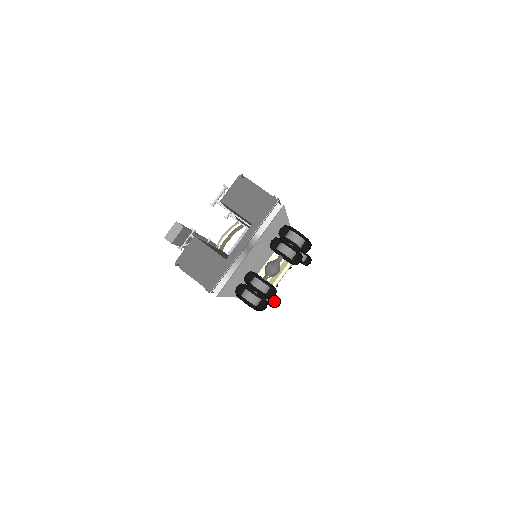
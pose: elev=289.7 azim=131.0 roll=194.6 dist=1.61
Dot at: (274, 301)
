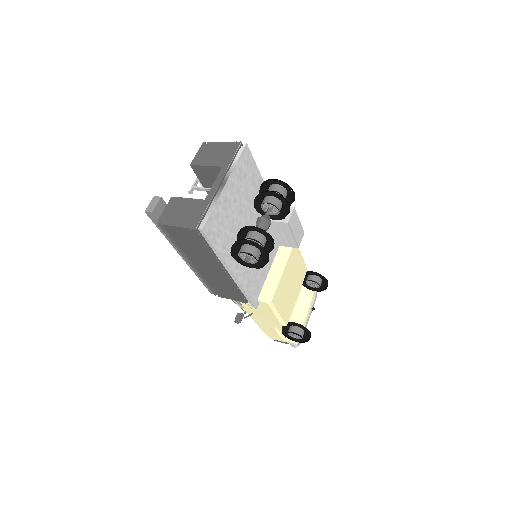
Dot at: (303, 333)
